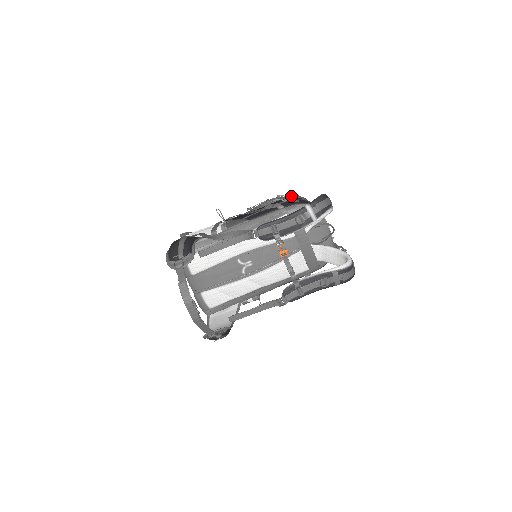
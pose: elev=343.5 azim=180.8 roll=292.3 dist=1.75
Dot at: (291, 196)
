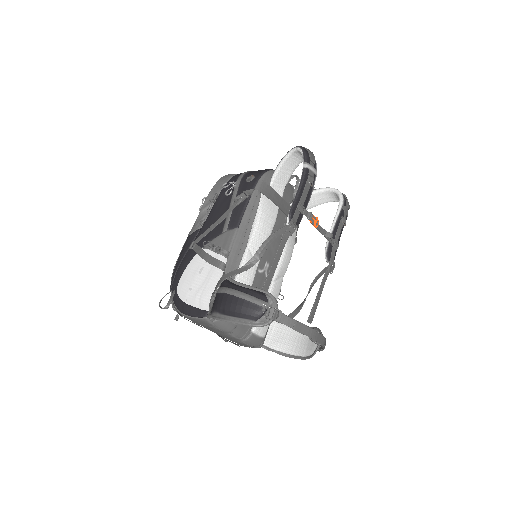
Dot at: (223, 180)
